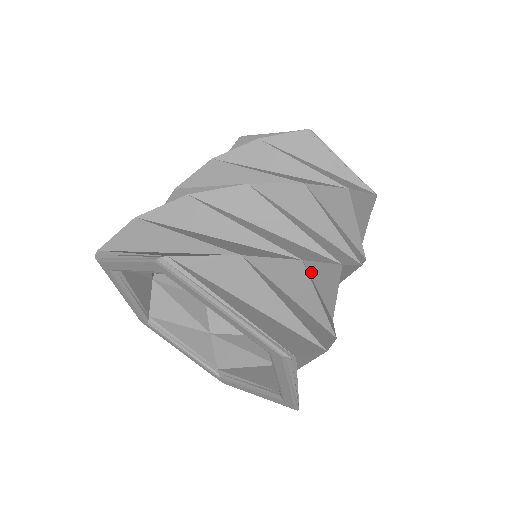
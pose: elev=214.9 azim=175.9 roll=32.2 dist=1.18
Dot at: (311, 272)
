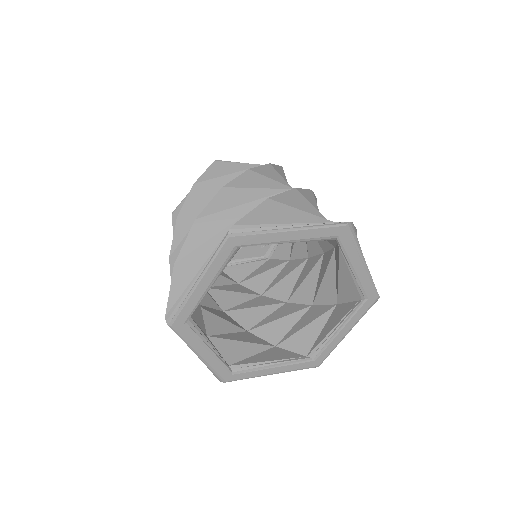
Dot at: occluded
